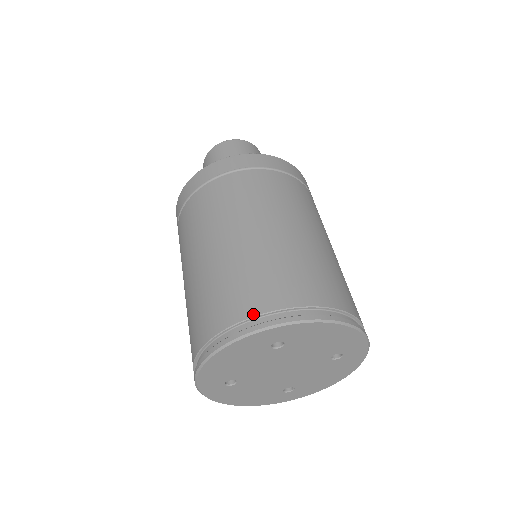
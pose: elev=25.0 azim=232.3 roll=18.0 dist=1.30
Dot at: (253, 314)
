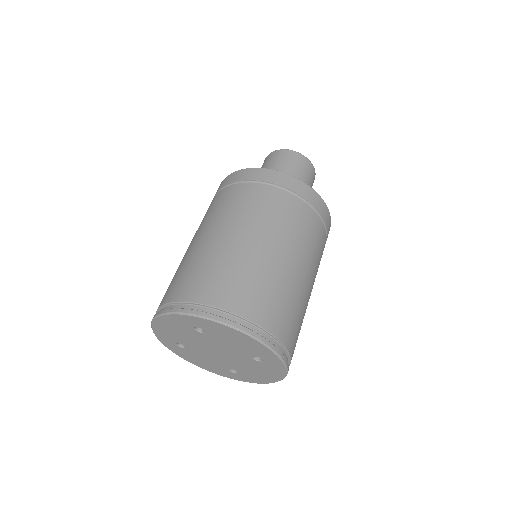
Dot at: (182, 300)
